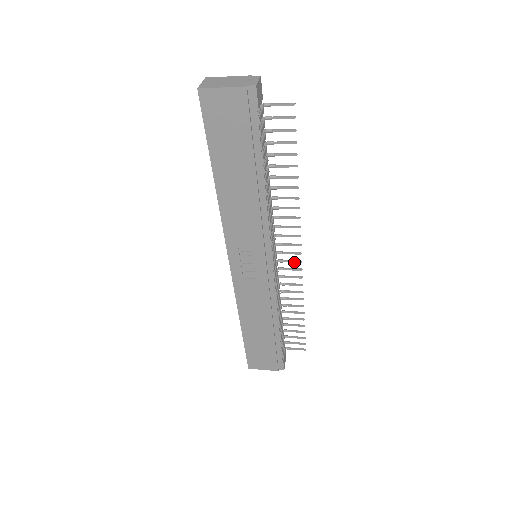
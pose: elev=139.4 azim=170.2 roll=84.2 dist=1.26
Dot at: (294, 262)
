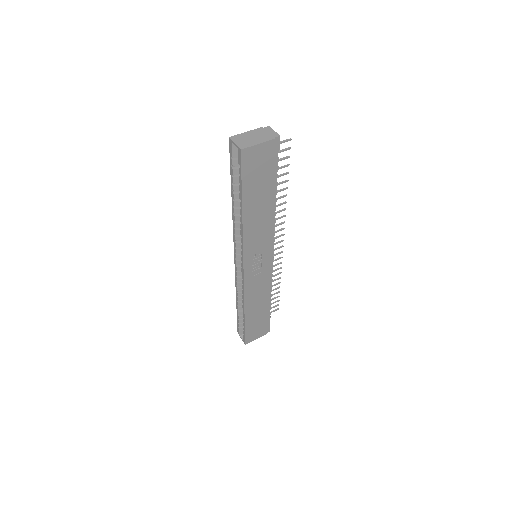
Dot at: occluded
